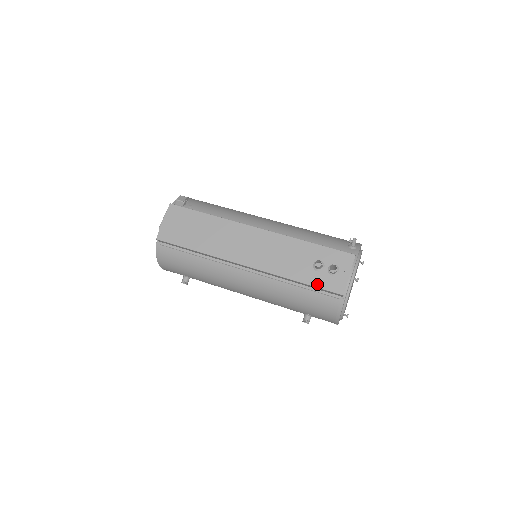
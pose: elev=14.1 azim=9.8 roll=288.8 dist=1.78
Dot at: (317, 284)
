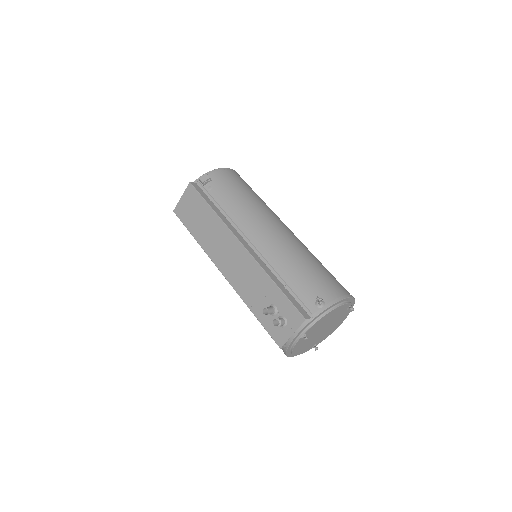
Dot at: (265, 325)
